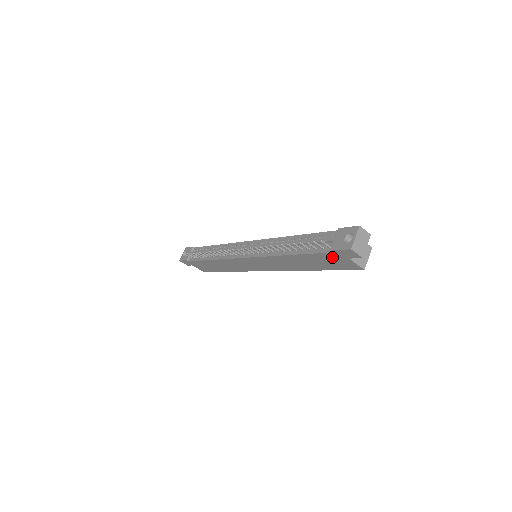
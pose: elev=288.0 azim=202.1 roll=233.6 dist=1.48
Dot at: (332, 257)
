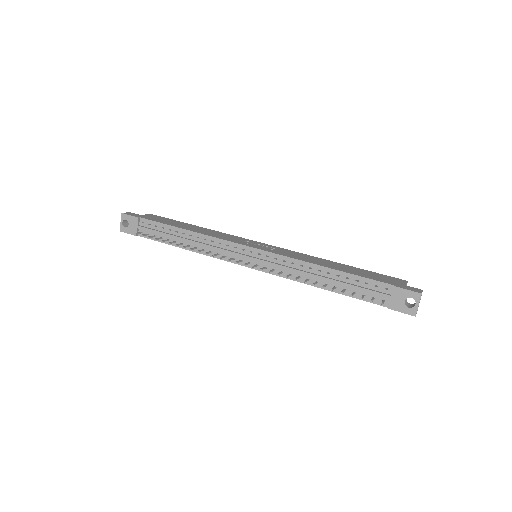
Dot at: occluded
